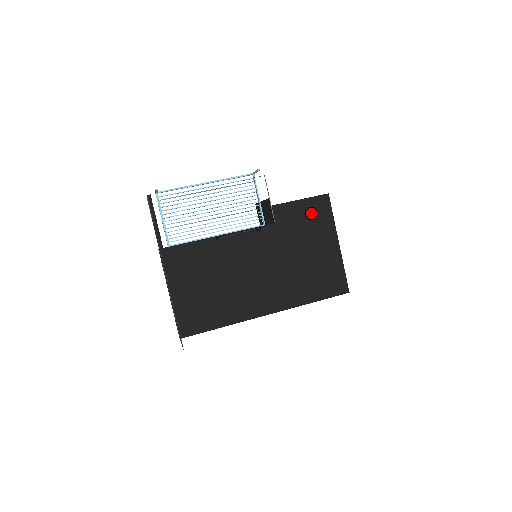
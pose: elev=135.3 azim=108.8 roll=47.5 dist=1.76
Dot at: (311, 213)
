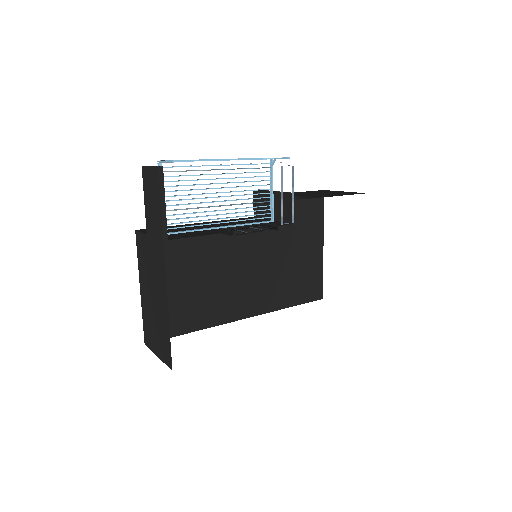
Dot at: (305, 209)
